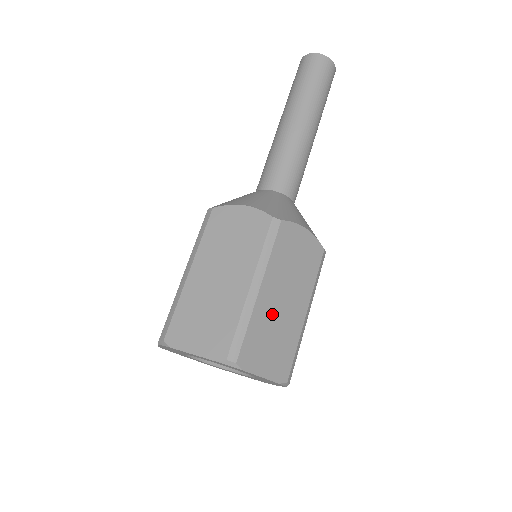
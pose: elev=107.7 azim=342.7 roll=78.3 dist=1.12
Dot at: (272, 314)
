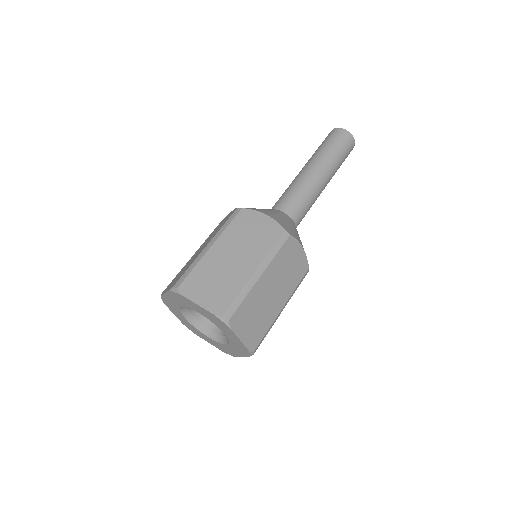
Dot at: (262, 298)
